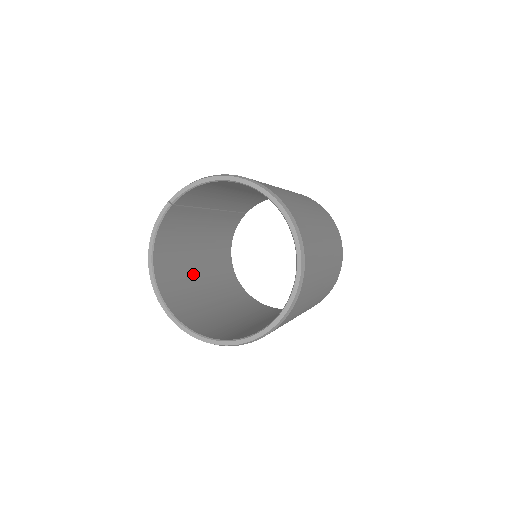
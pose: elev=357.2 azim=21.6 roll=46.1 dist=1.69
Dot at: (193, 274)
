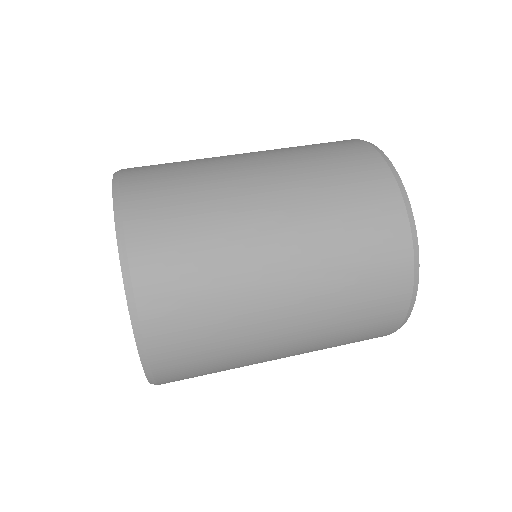
Dot at: occluded
